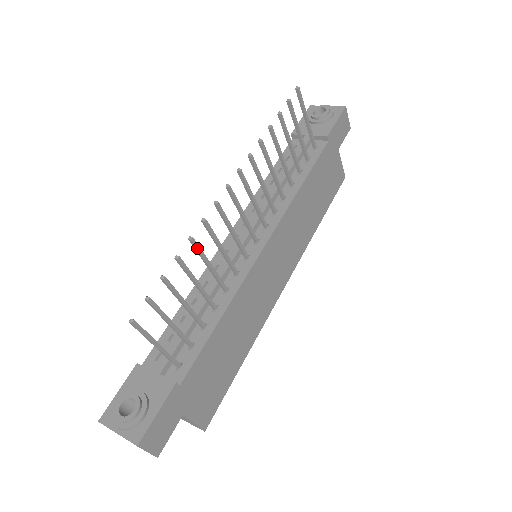
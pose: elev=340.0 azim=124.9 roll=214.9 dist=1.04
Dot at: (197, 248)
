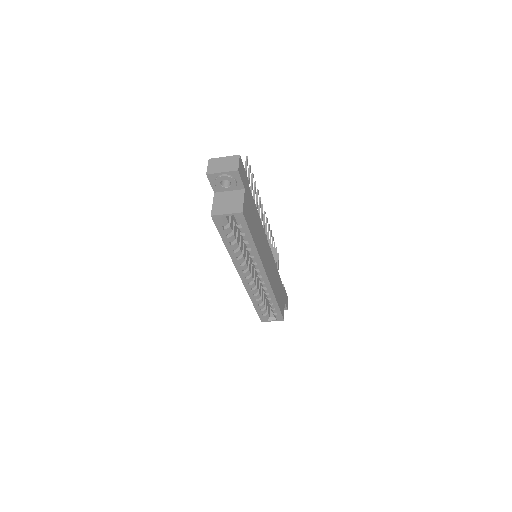
Dot at: (258, 194)
